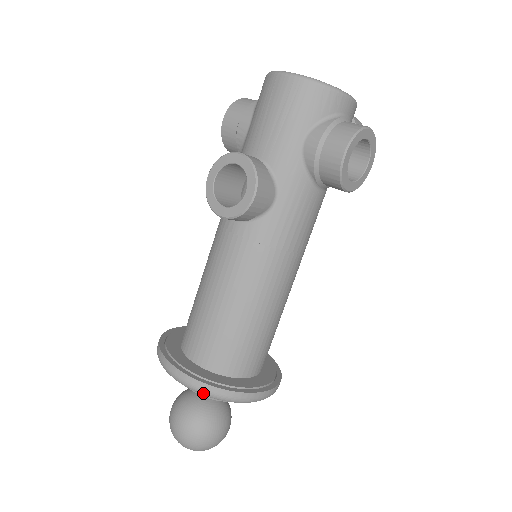
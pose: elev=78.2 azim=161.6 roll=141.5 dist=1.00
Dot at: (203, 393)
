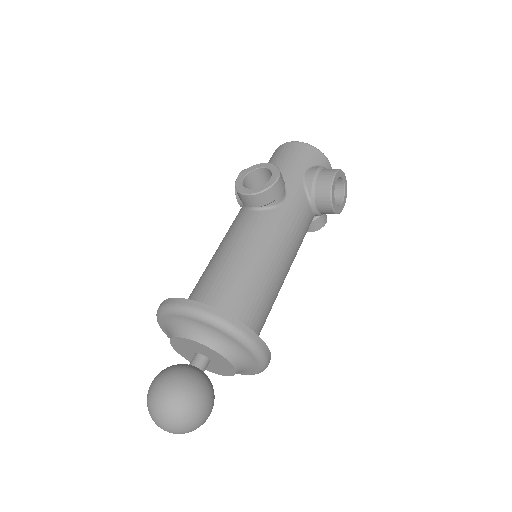
Dot at: (214, 319)
